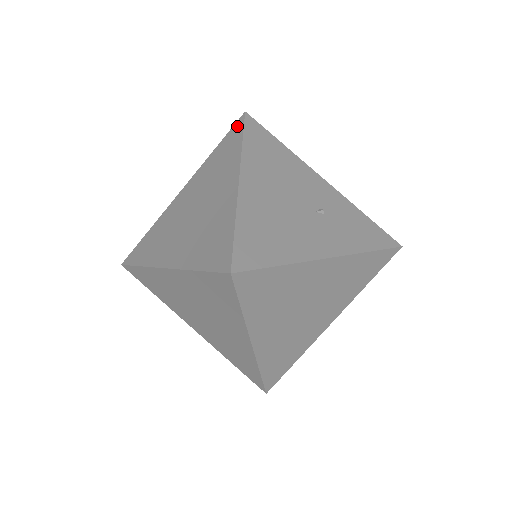
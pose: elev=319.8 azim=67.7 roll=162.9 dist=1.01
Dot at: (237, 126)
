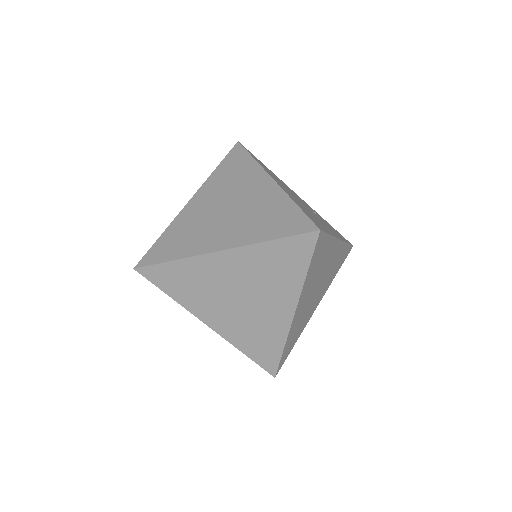
Dot at: (236, 150)
